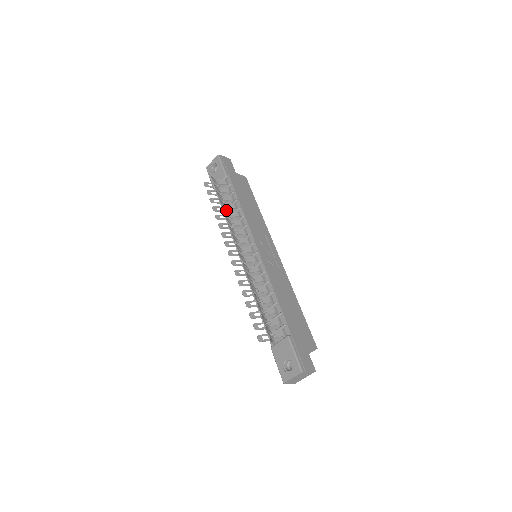
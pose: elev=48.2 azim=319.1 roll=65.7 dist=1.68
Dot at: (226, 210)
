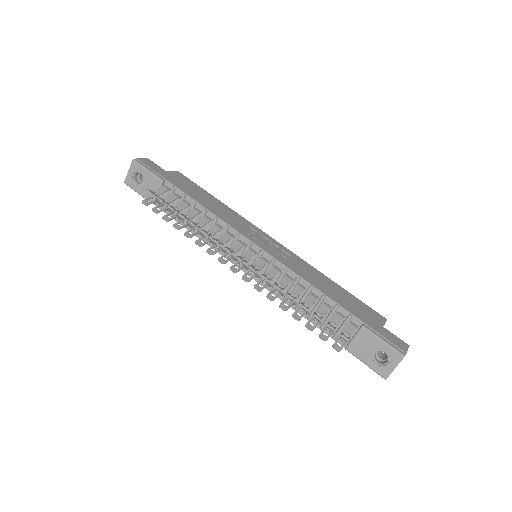
Dot at: (186, 221)
